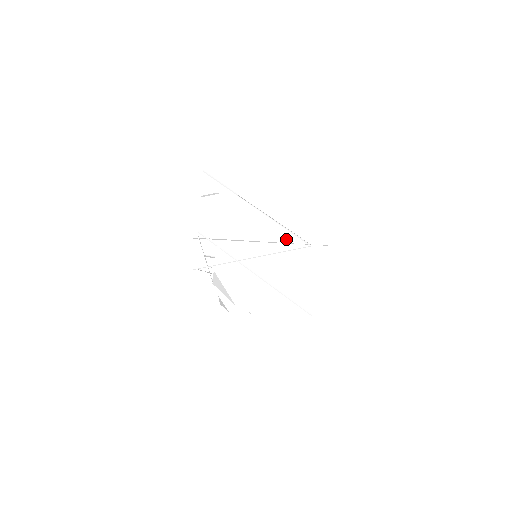
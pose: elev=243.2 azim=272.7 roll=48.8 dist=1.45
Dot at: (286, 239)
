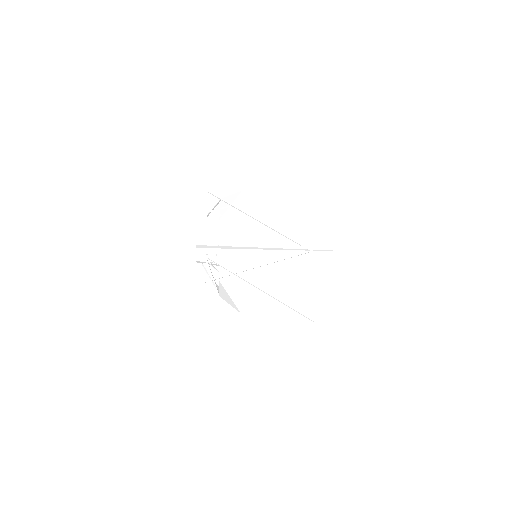
Dot at: (286, 242)
